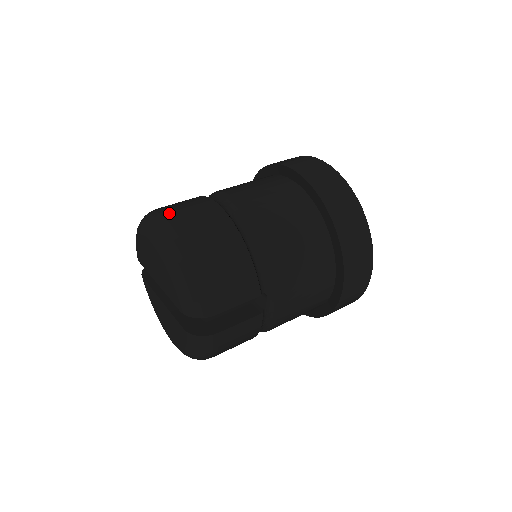
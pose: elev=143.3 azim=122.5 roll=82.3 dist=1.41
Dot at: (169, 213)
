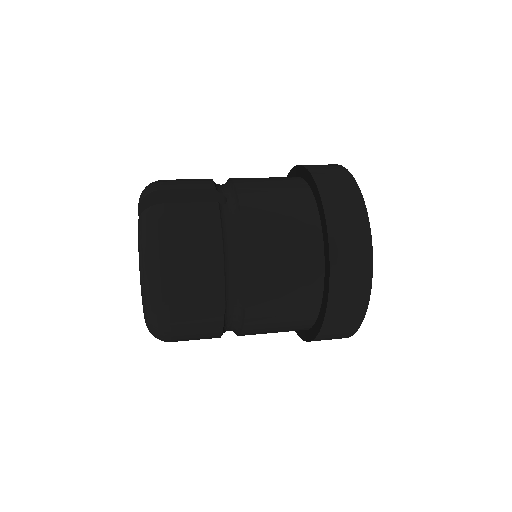
Dot at: occluded
